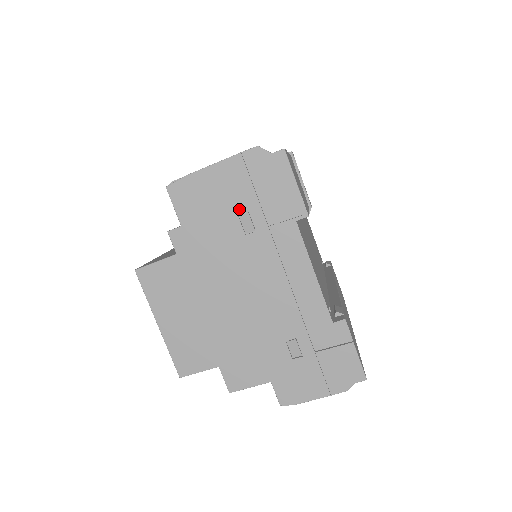
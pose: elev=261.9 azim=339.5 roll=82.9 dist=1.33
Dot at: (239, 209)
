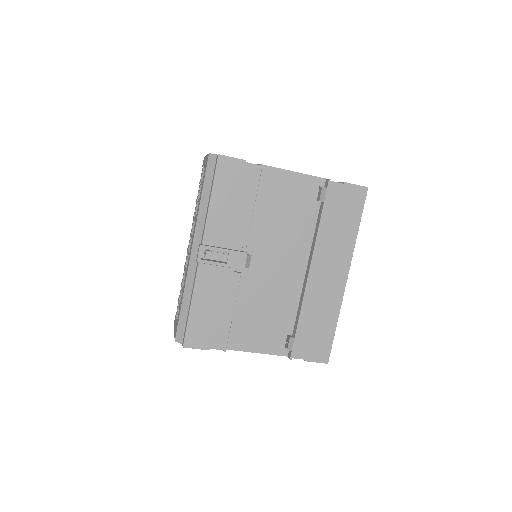
Dot at: occluded
